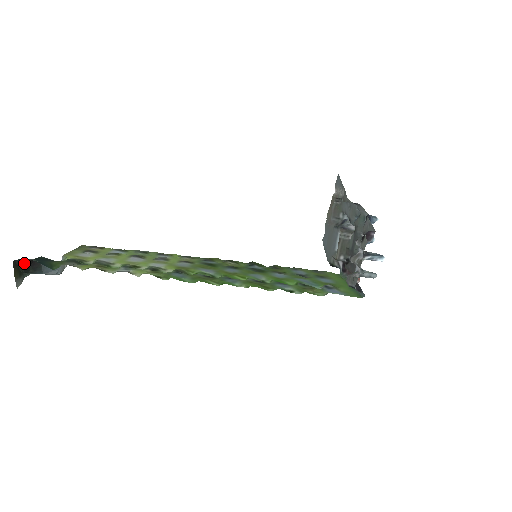
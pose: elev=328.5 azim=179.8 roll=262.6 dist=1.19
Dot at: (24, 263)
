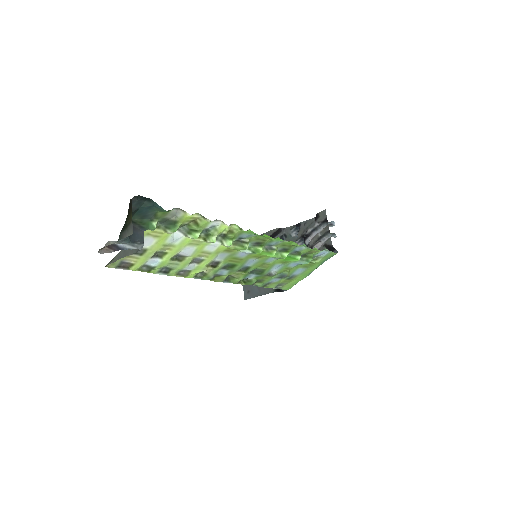
Dot at: (128, 214)
